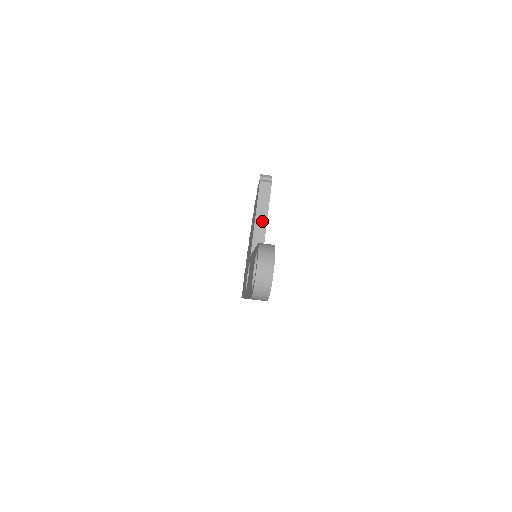
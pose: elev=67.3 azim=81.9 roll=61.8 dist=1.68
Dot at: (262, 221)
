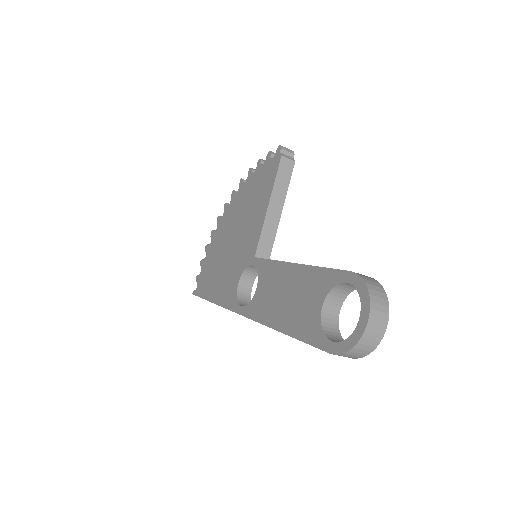
Dot at: (276, 211)
